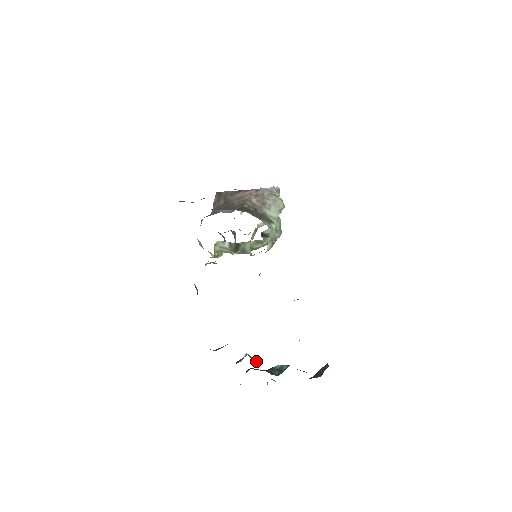
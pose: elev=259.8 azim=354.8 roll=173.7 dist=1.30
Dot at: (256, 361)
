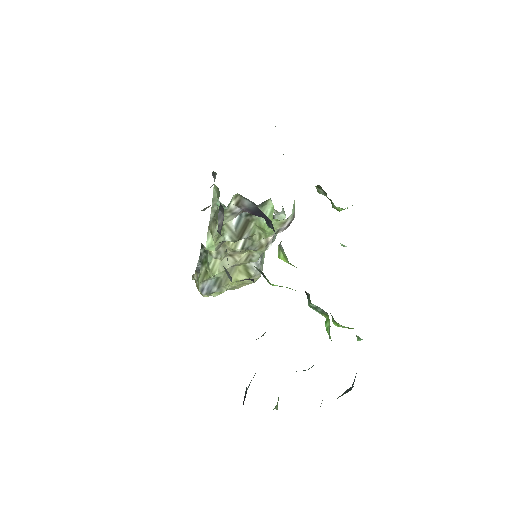
Dot at: occluded
